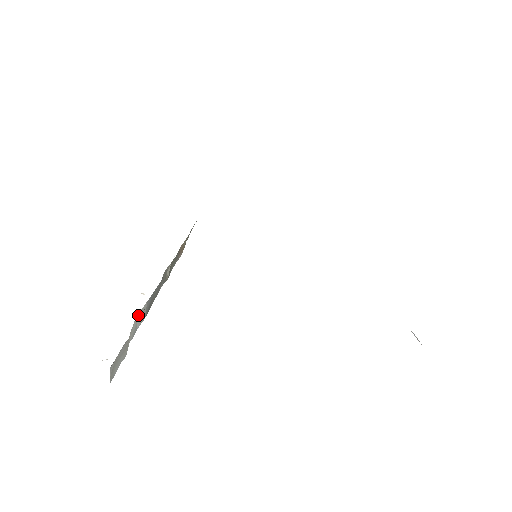
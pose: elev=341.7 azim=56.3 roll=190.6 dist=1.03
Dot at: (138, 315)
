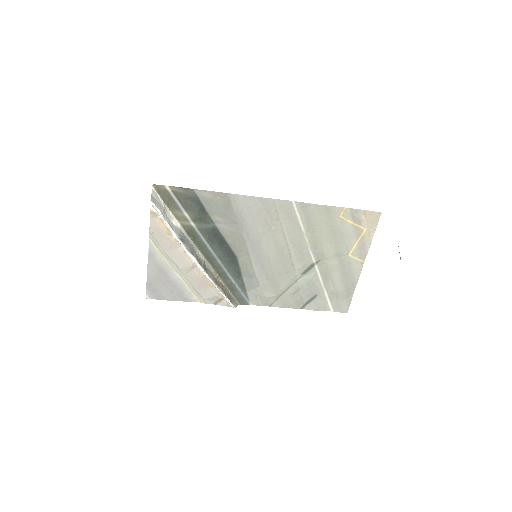
Dot at: (174, 226)
